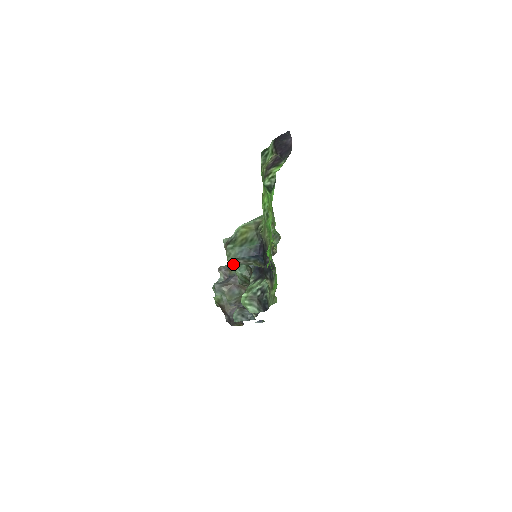
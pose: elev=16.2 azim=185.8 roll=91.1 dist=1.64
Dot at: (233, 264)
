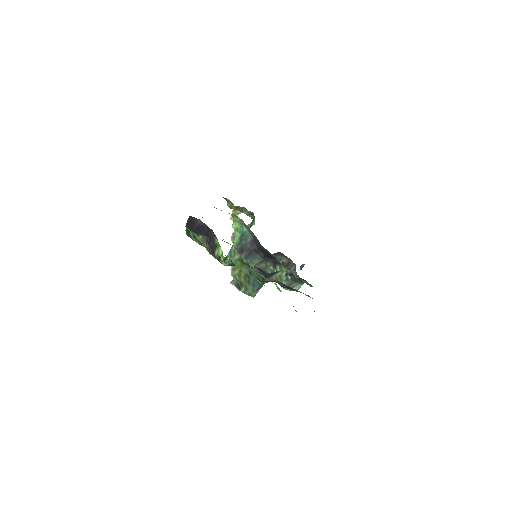
Dot at: occluded
